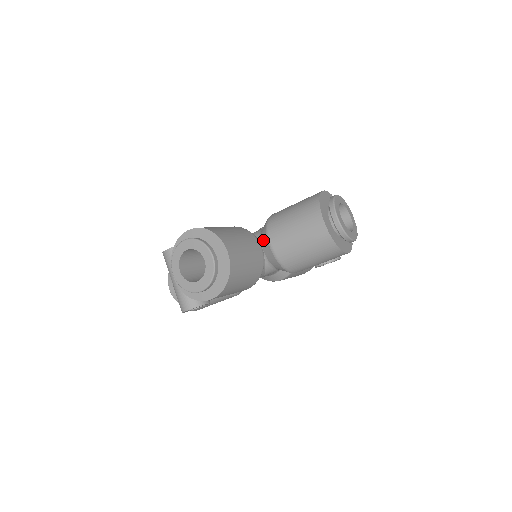
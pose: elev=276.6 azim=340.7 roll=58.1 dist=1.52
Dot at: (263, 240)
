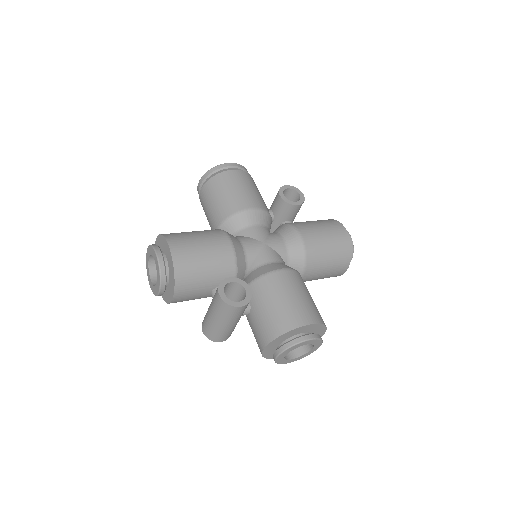
Dot at: occluded
